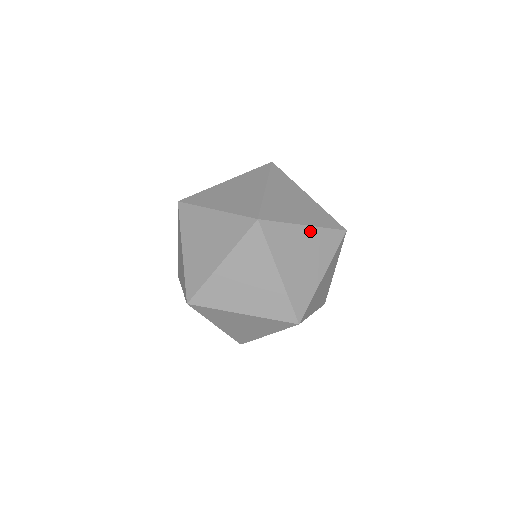
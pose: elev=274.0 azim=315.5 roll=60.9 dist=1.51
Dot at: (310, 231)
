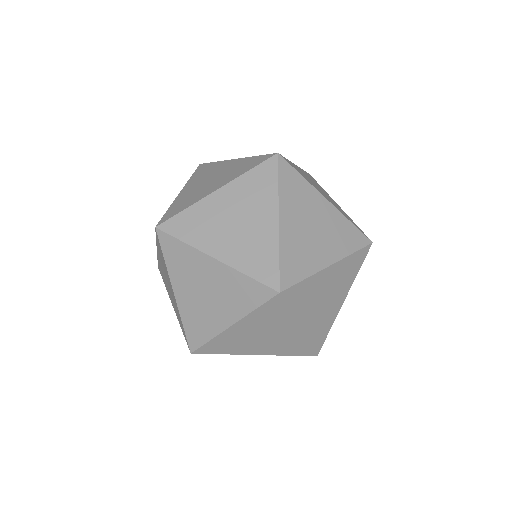
Dot at: (220, 268)
